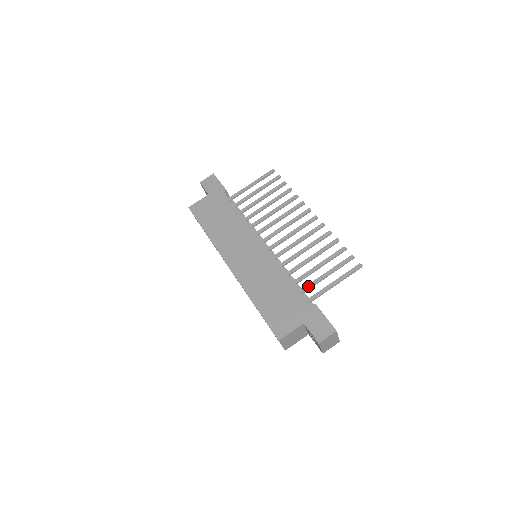
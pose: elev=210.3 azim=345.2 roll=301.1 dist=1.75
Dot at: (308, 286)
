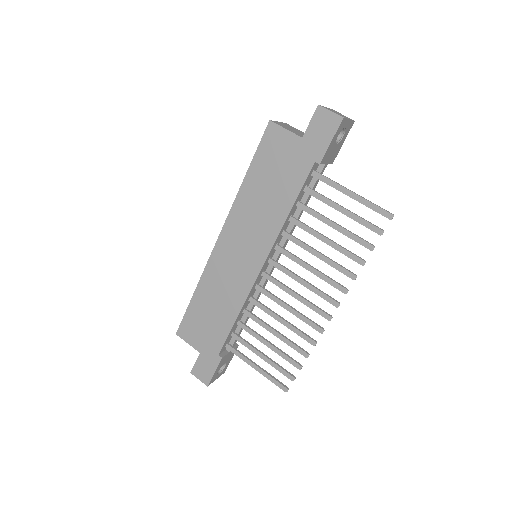
Dot at: (241, 340)
